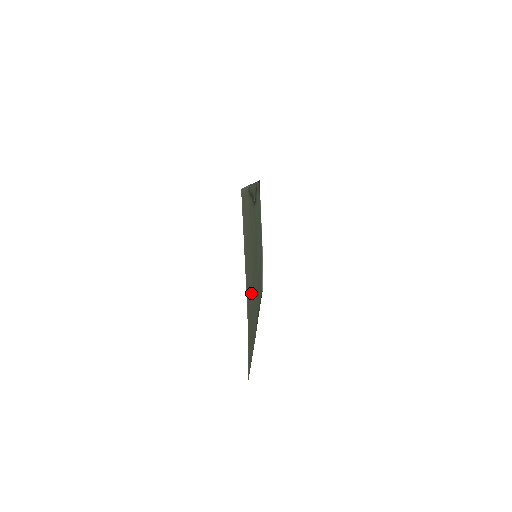
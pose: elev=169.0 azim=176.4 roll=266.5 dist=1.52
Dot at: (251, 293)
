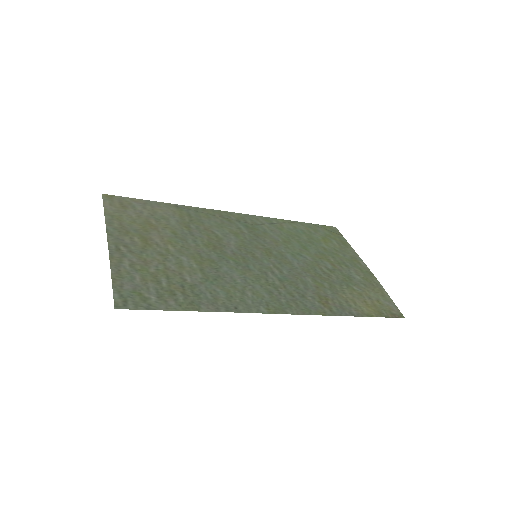
Dot at: (169, 259)
